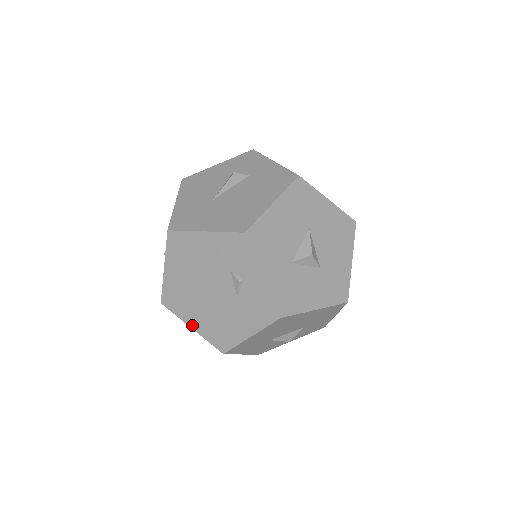
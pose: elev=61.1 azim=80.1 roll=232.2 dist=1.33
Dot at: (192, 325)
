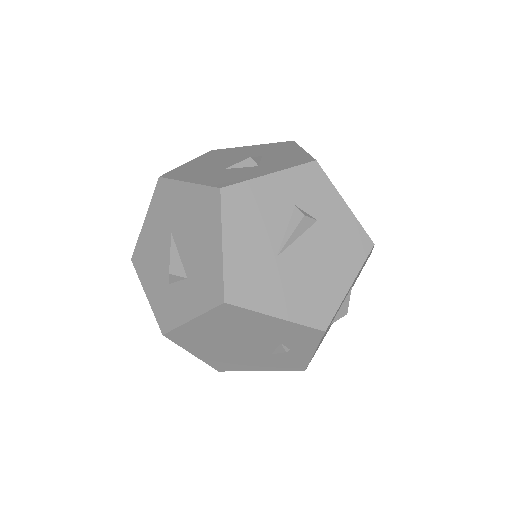
Dot at: (195, 354)
